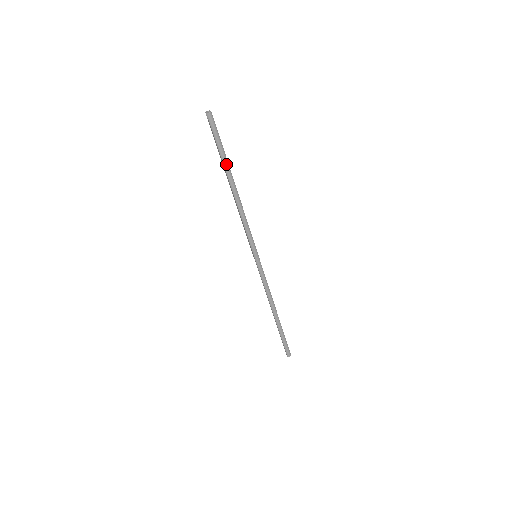
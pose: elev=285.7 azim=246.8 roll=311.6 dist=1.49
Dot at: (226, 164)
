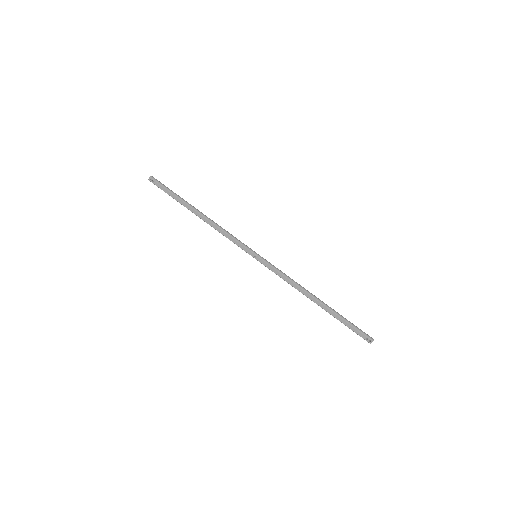
Dot at: (183, 199)
